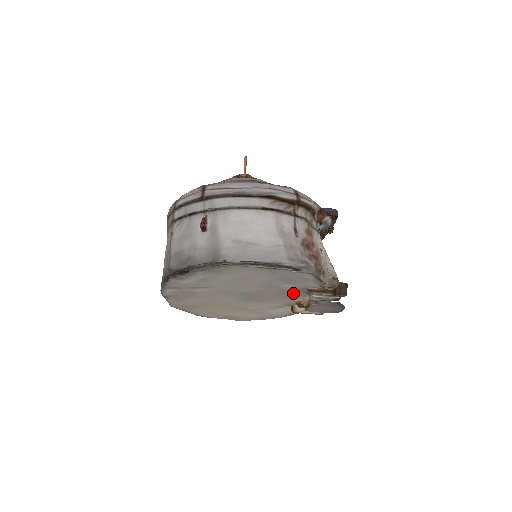
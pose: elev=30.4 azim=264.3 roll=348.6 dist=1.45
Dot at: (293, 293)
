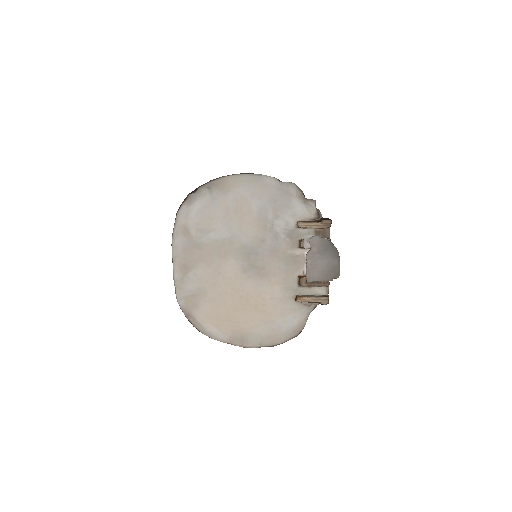
Dot at: (289, 251)
